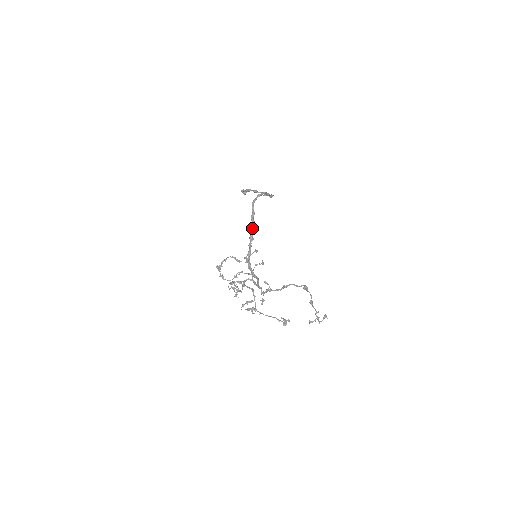
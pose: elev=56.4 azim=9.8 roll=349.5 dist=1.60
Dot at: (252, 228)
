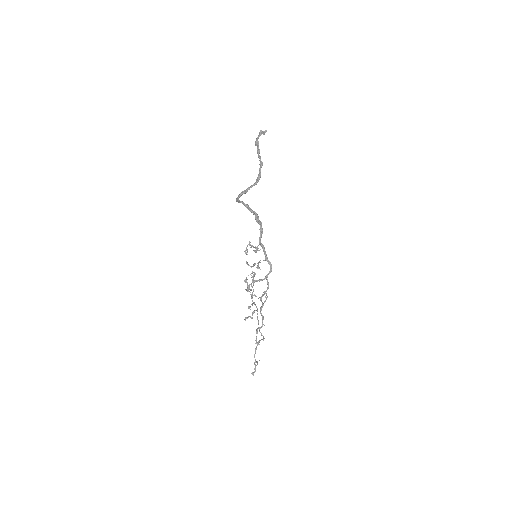
Dot at: (255, 215)
